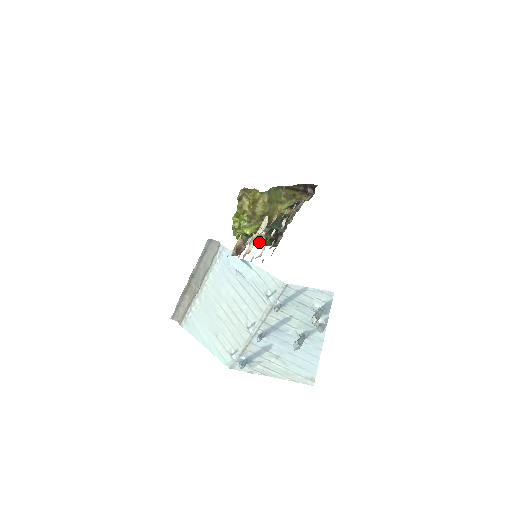
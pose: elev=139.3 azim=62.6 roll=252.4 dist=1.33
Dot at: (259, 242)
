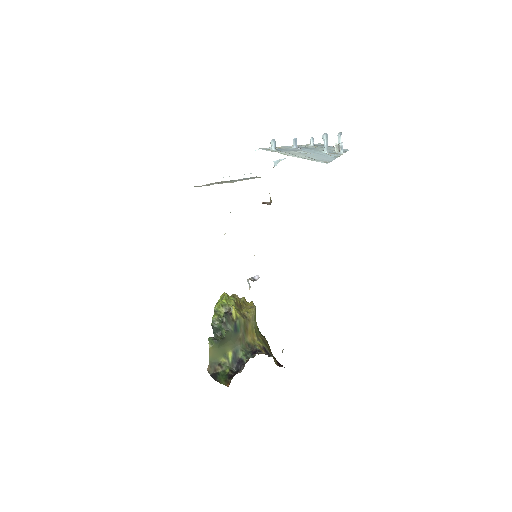
Dot at: (251, 280)
